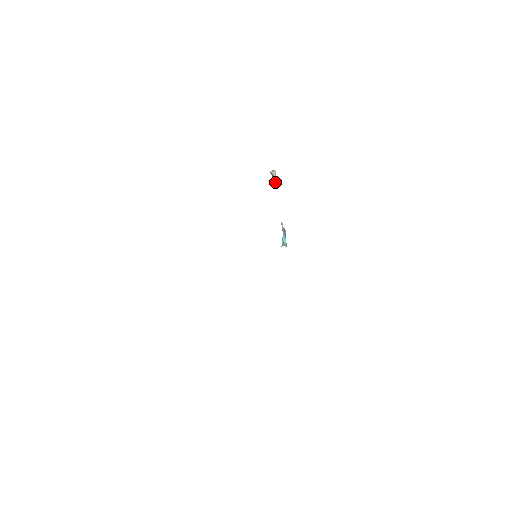
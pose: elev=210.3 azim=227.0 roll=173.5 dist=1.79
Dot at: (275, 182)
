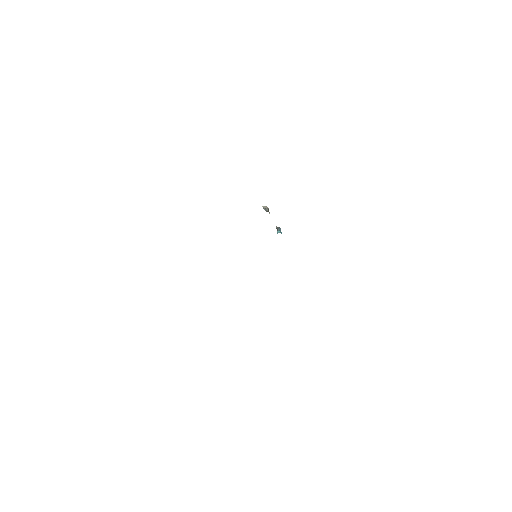
Dot at: (268, 211)
